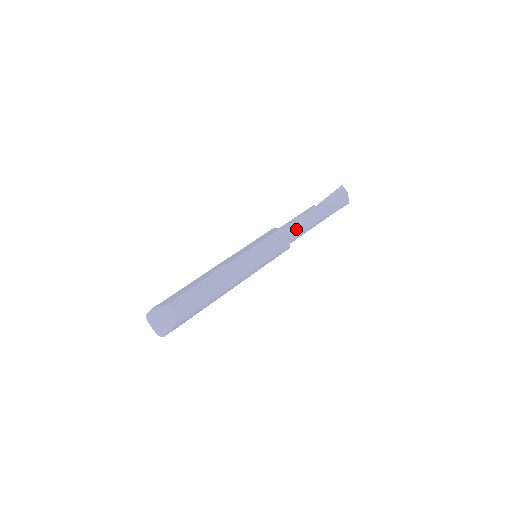
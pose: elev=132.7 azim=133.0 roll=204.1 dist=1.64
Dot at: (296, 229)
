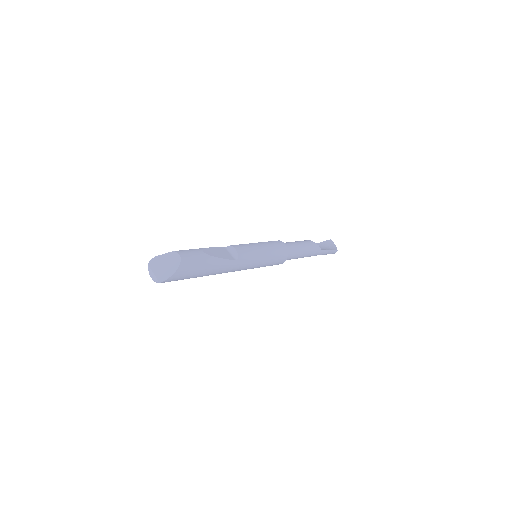
Dot at: (293, 246)
